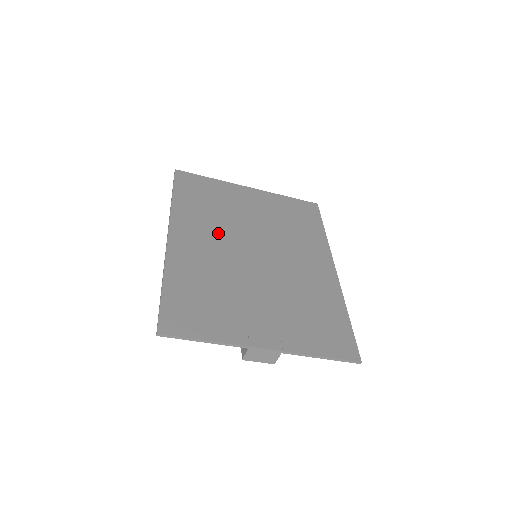
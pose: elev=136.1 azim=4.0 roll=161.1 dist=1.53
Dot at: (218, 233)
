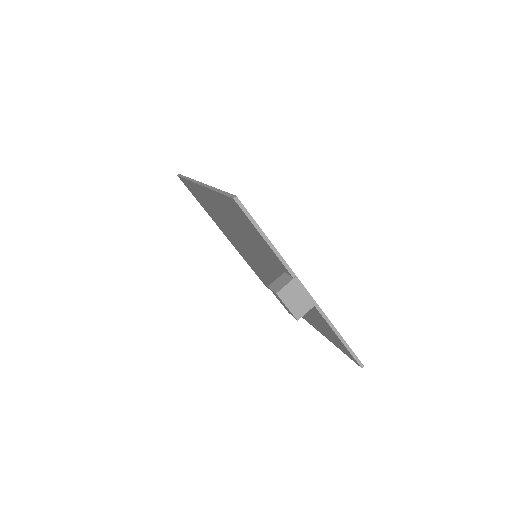
Dot at: occluded
